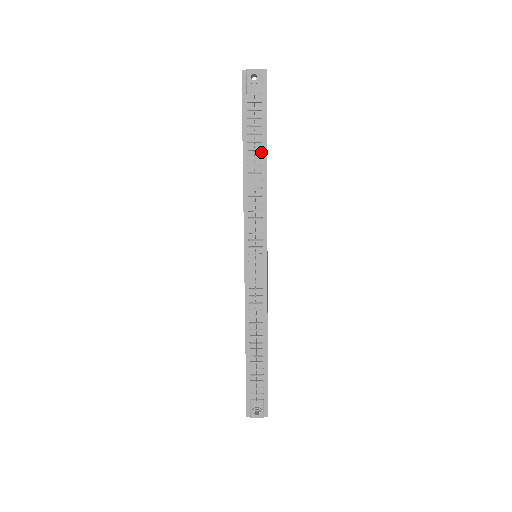
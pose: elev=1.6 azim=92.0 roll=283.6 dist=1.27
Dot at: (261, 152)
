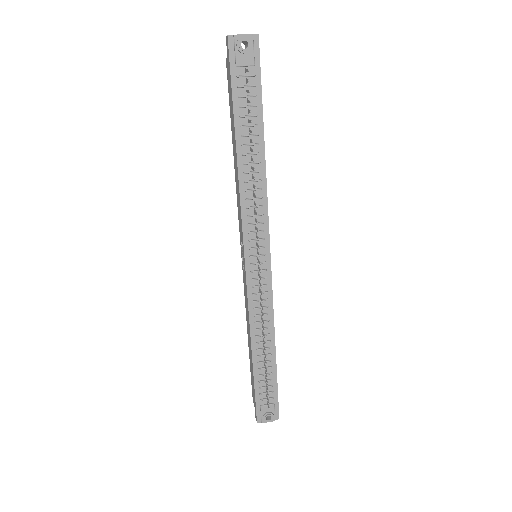
Dot at: (257, 137)
